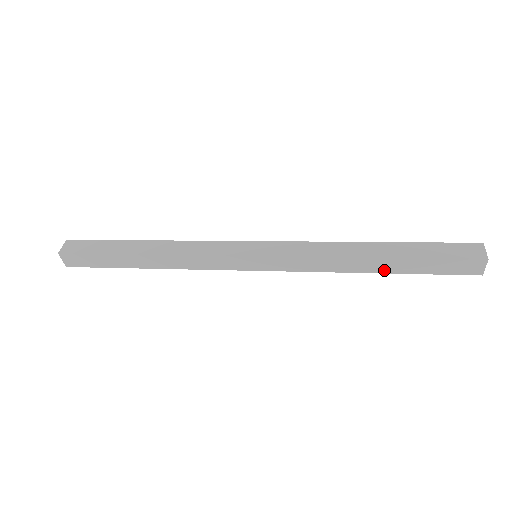
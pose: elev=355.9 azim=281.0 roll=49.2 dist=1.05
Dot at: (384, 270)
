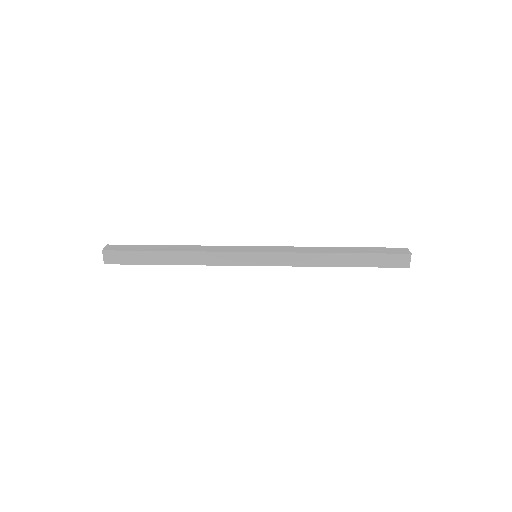
Dot at: (346, 264)
